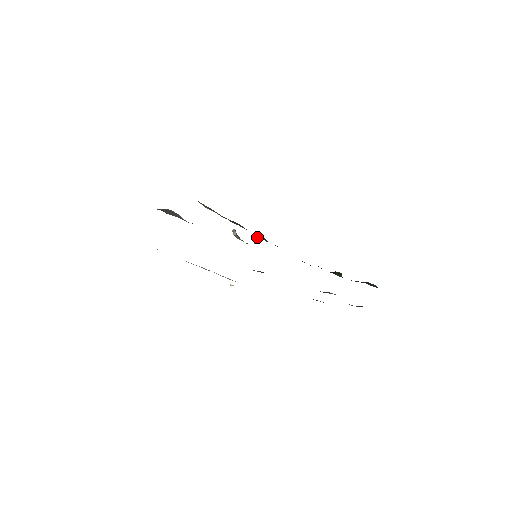
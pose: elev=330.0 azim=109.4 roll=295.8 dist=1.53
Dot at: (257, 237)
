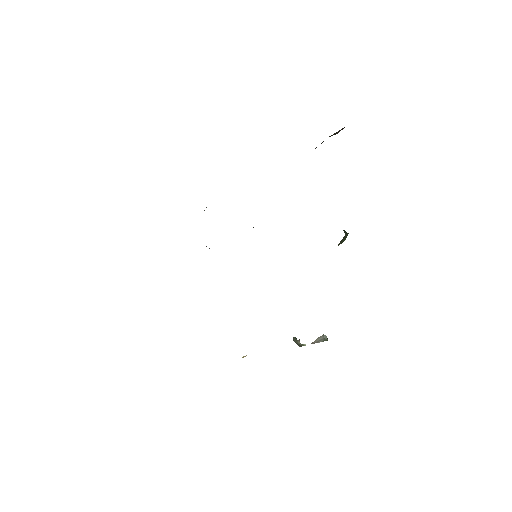
Dot at: (318, 337)
